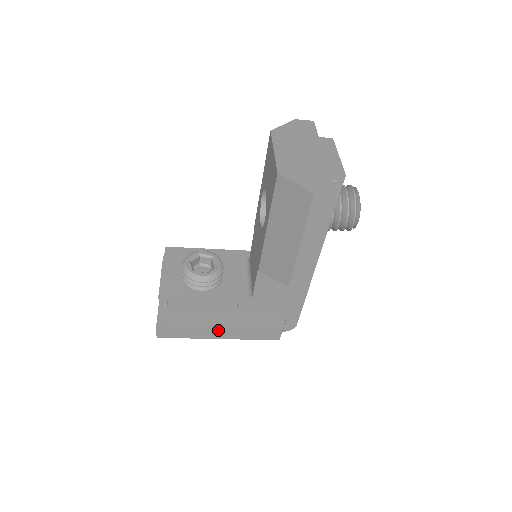
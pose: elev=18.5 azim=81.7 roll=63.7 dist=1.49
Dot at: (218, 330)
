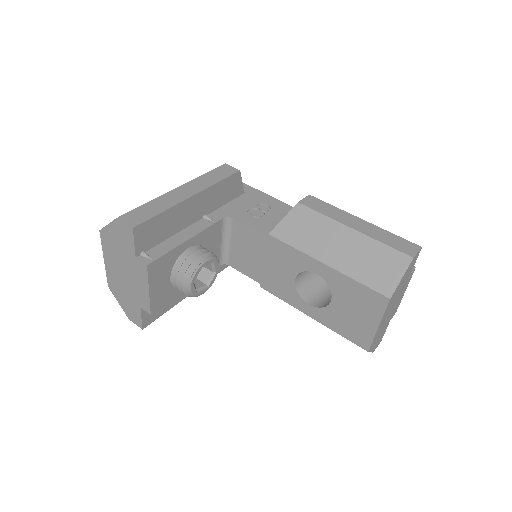
Dot at: occluded
